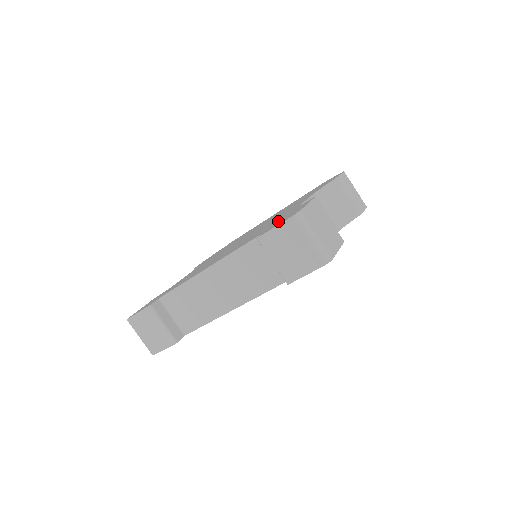
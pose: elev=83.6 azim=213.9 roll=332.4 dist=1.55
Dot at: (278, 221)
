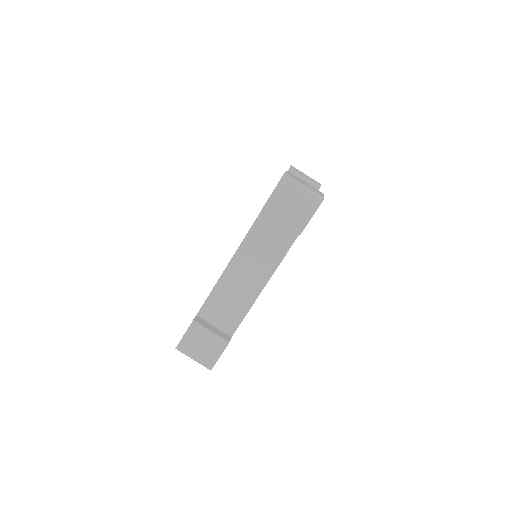
Dot at: occluded
